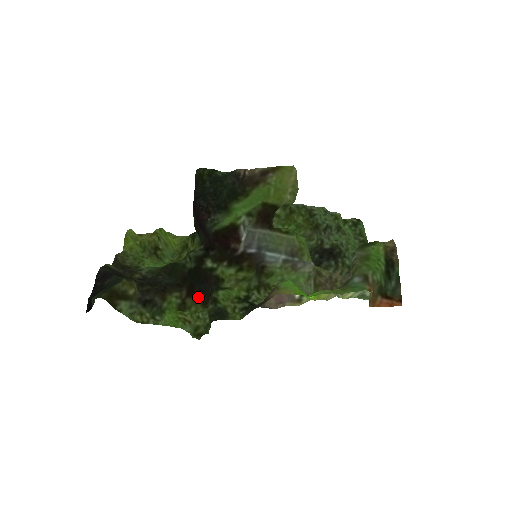
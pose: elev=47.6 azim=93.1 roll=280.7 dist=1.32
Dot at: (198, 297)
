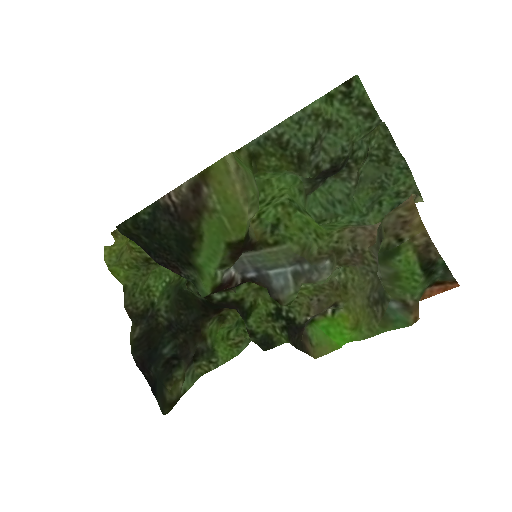
Dot at: occluded
